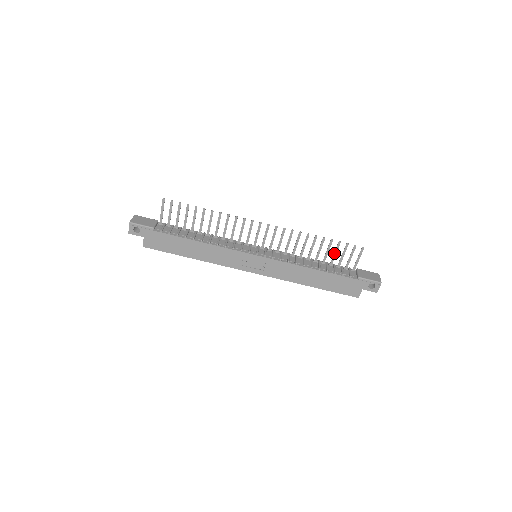
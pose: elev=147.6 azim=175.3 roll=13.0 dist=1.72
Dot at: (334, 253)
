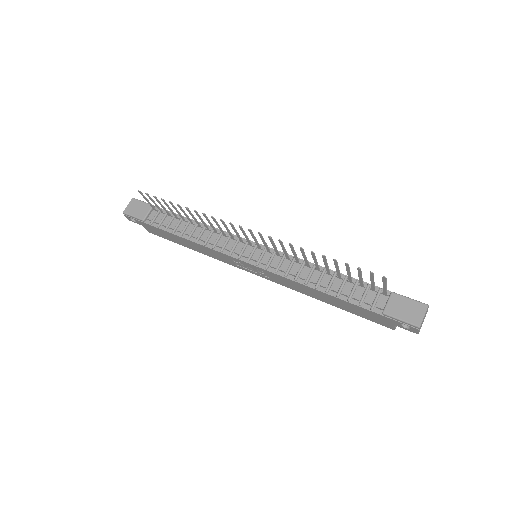
Dot at: (347, 272)
